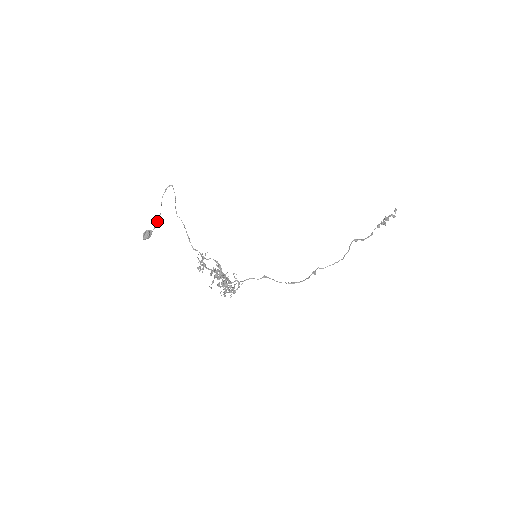
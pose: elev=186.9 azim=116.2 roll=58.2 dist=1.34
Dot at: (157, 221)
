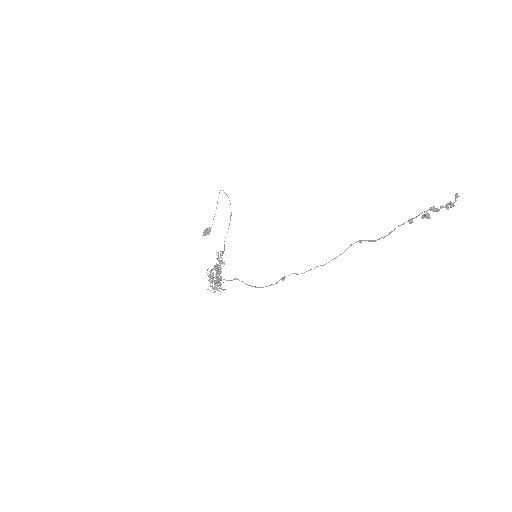
Dot at: occluded
